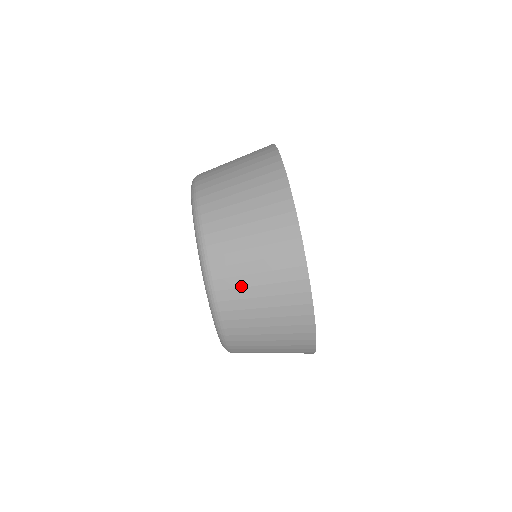
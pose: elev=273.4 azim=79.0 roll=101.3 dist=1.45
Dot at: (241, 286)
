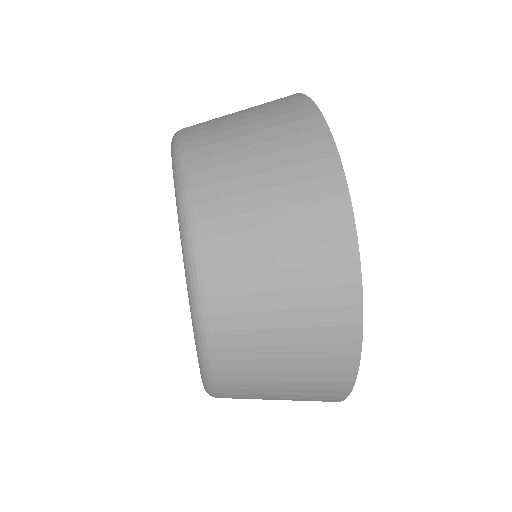
Dot at: (235, 193)
